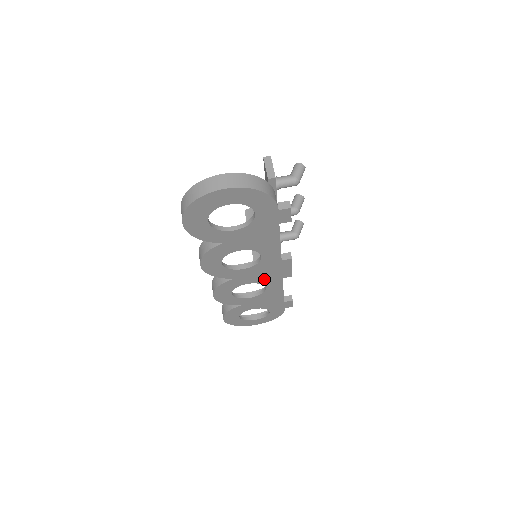
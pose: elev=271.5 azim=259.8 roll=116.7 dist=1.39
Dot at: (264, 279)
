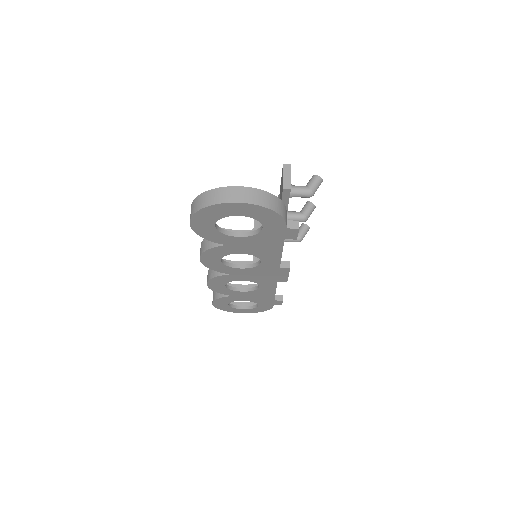
Dot at: (259, 279)
